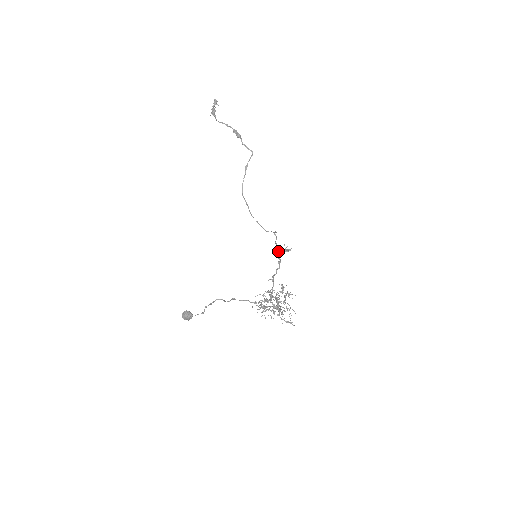
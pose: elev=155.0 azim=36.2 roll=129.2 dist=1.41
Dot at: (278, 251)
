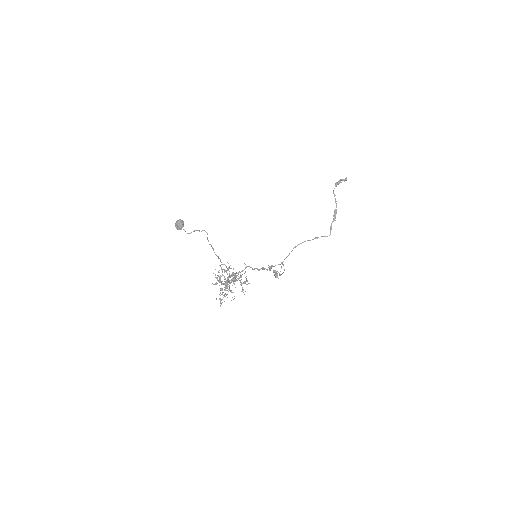
Dot at: (271, 268)
